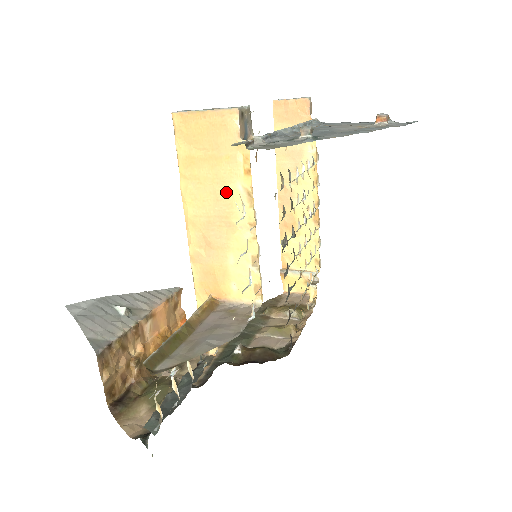
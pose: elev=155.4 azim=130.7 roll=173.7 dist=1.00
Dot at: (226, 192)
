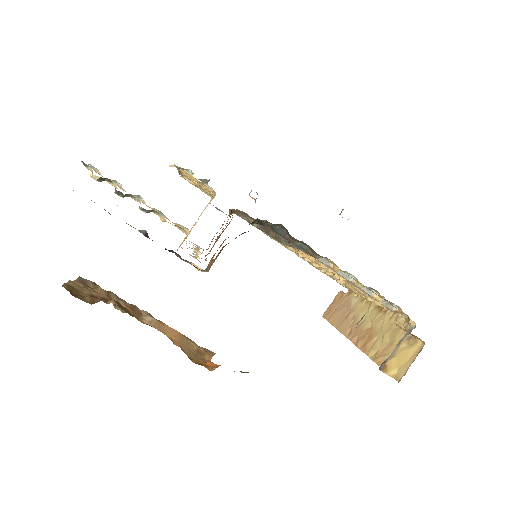
Dot at: occluded
